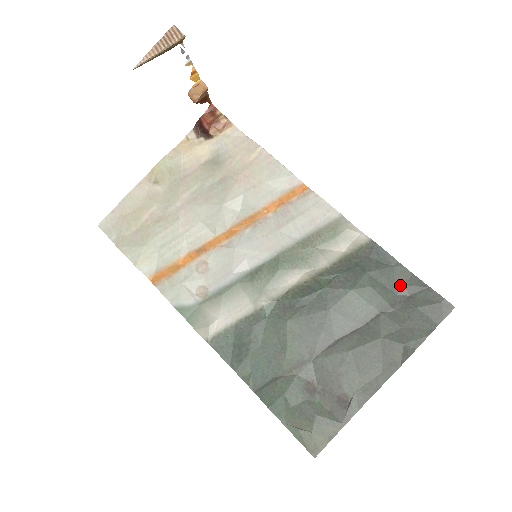
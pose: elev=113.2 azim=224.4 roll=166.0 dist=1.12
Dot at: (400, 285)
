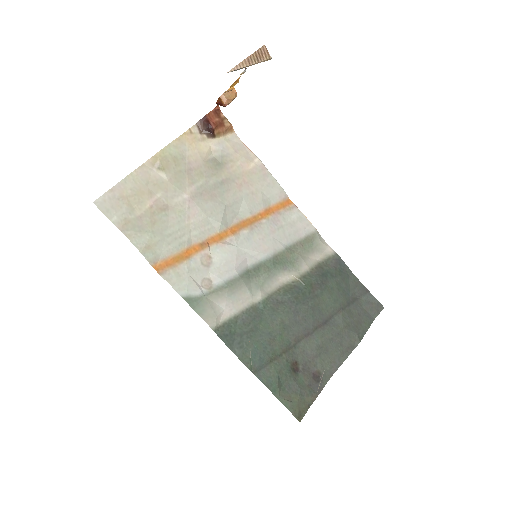
Dot at: (353, 289)
